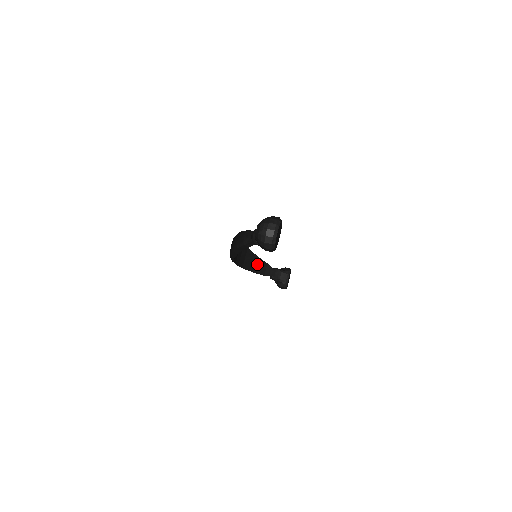
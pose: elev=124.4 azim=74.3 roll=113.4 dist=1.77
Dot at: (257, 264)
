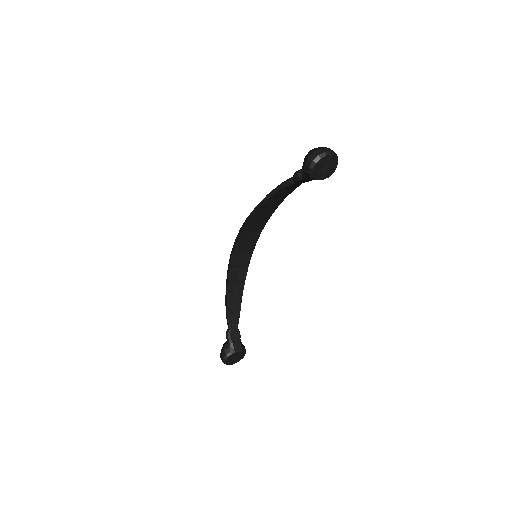
Dot at: (236, 296)
